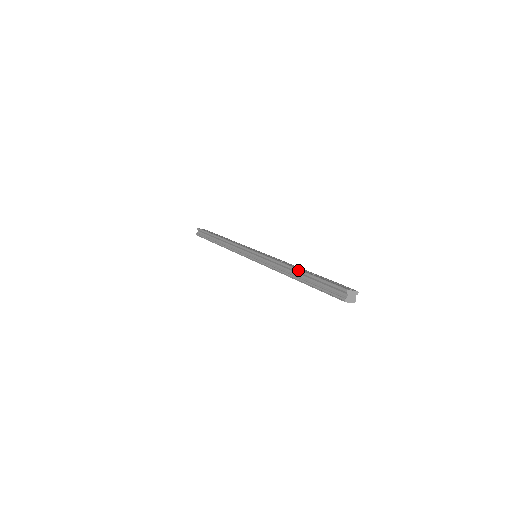
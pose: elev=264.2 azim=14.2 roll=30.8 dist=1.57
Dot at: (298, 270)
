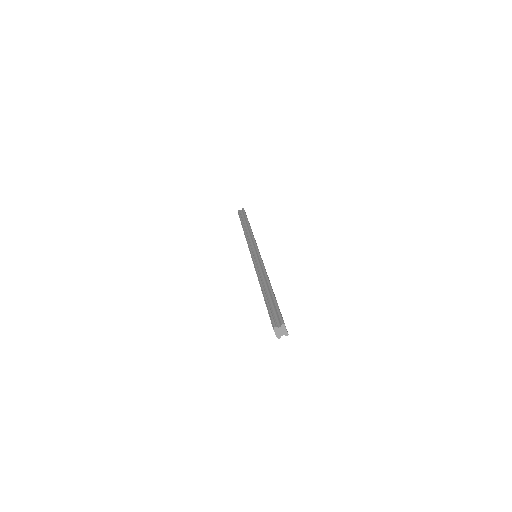
Dot at: (270, 285)
